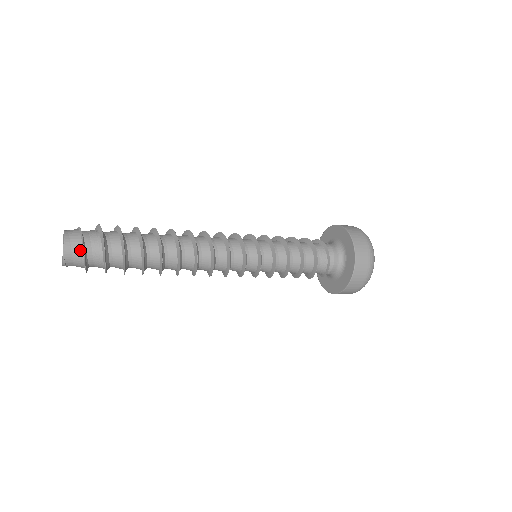
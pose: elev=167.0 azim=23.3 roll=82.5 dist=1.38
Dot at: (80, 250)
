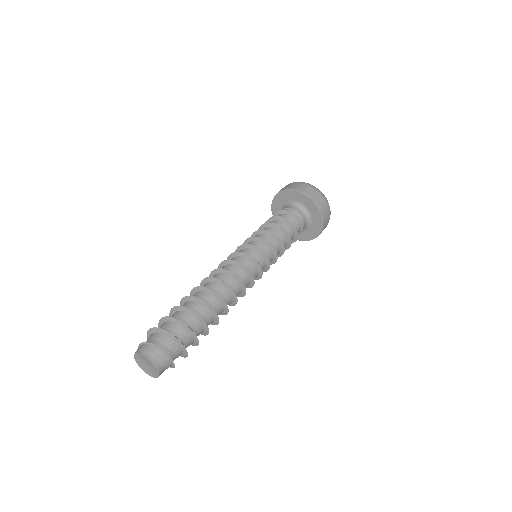
Dot at: (169, 363)
